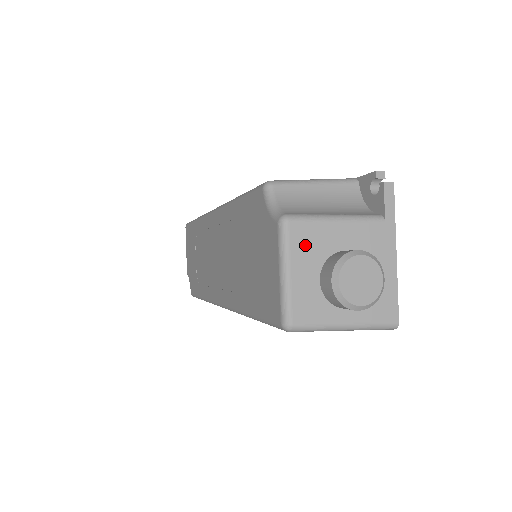
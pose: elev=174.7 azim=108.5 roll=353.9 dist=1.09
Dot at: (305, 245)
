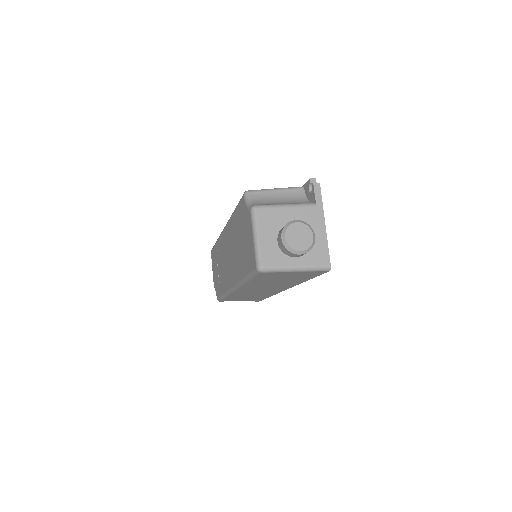
Dot at: (267, 221)
